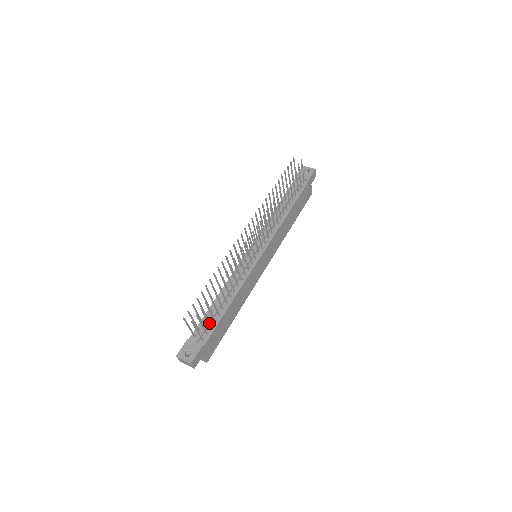
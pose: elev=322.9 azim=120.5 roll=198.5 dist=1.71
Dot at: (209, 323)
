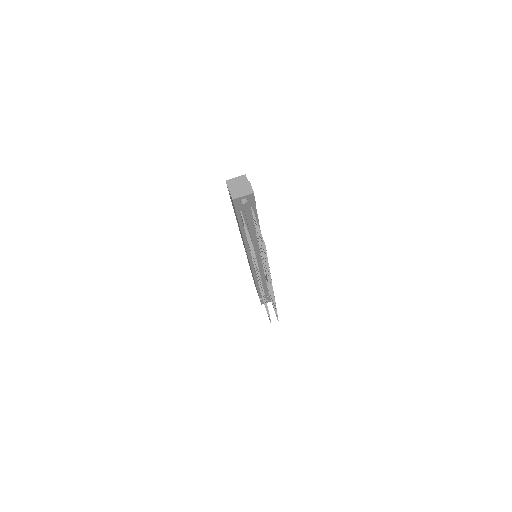
Dot at: occluded
